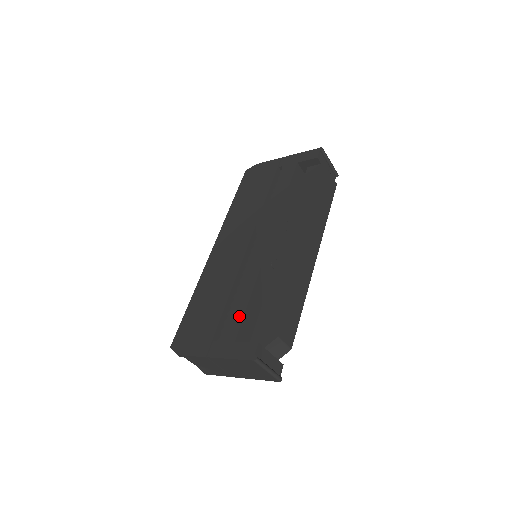
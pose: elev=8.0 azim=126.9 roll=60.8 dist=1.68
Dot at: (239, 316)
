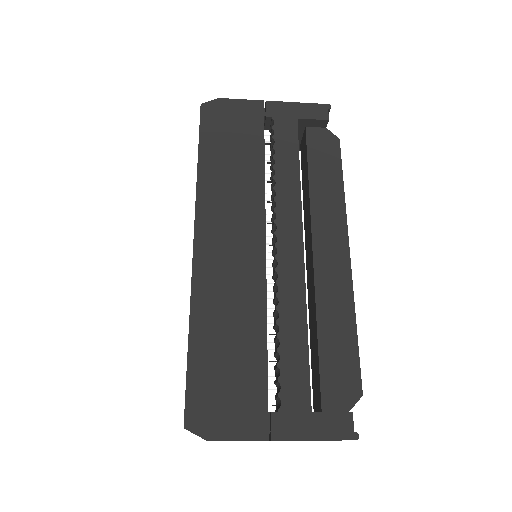
Dot at: (302, 370)
